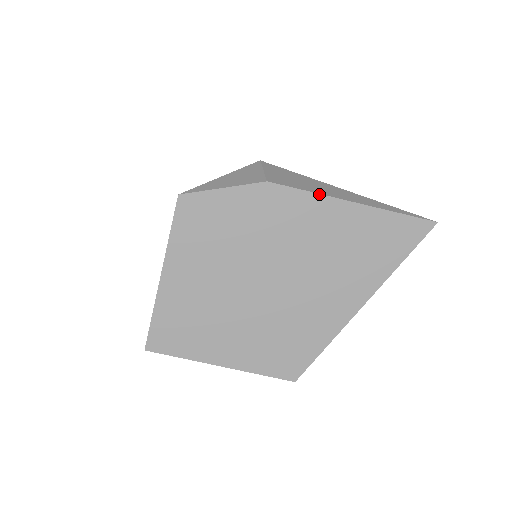
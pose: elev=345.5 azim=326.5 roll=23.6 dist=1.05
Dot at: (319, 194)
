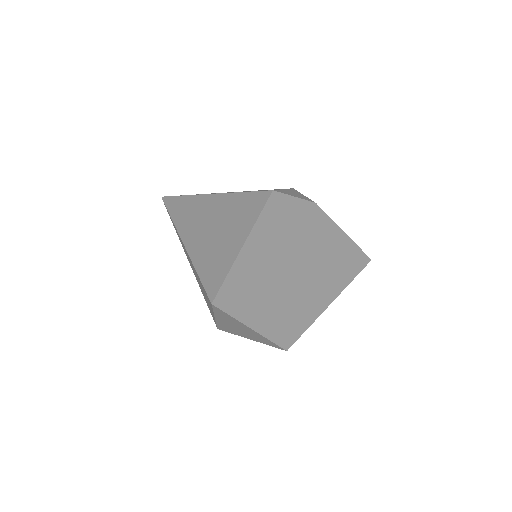
Dot at: (334, 222)
